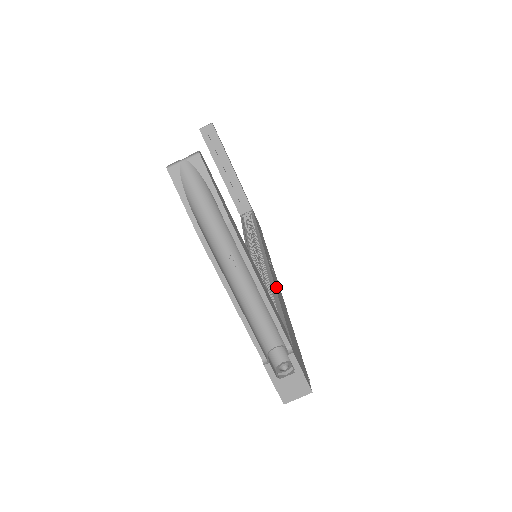
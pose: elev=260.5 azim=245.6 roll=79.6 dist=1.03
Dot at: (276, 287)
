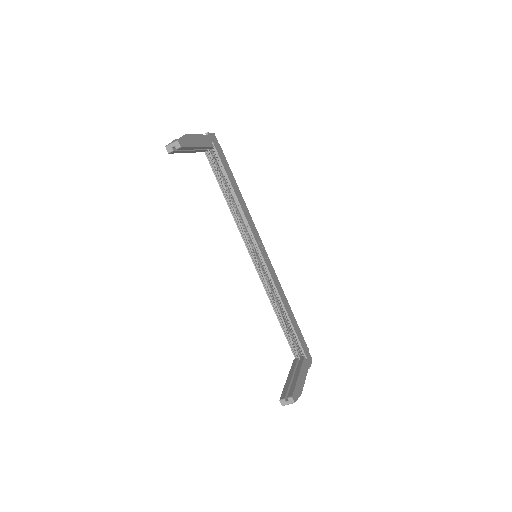
Dot at: (282, 299)
